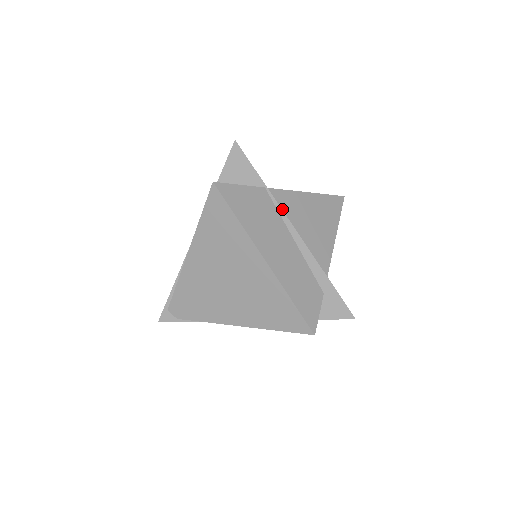
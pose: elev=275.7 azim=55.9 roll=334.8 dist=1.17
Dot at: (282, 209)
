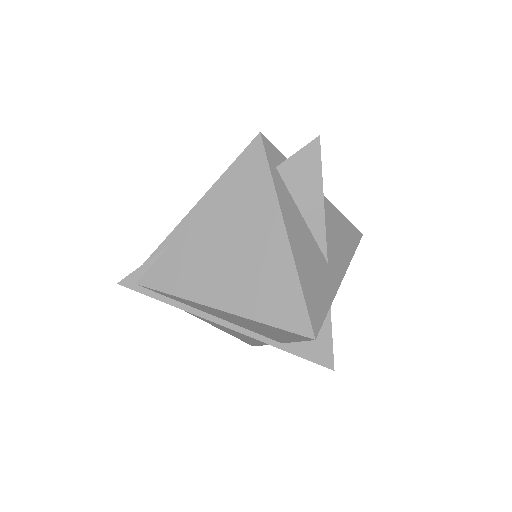
Dot at: occluded
